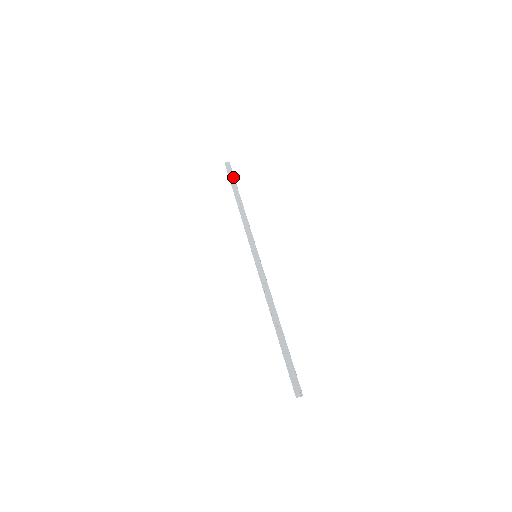
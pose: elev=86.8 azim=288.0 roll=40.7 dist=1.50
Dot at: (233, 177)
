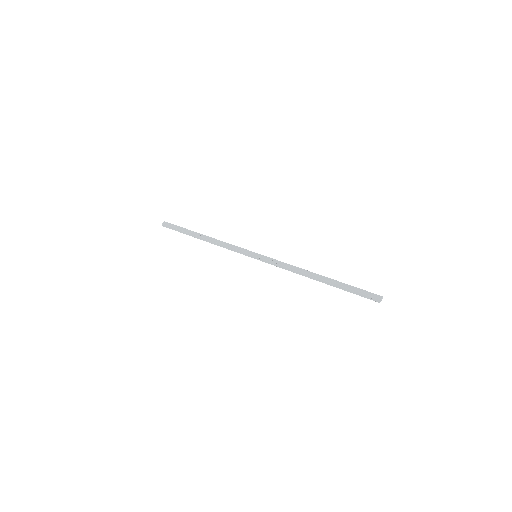
Dot at: (180, 227)
